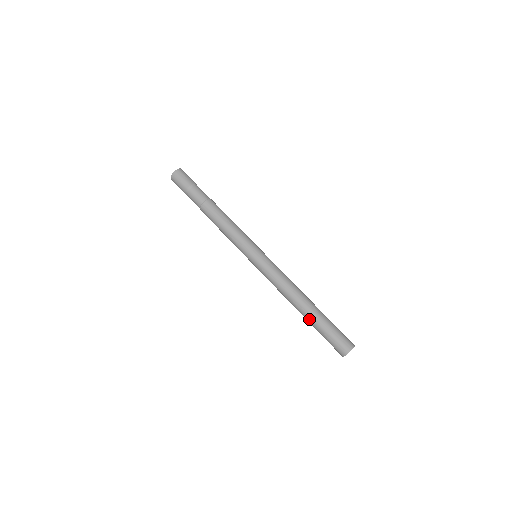
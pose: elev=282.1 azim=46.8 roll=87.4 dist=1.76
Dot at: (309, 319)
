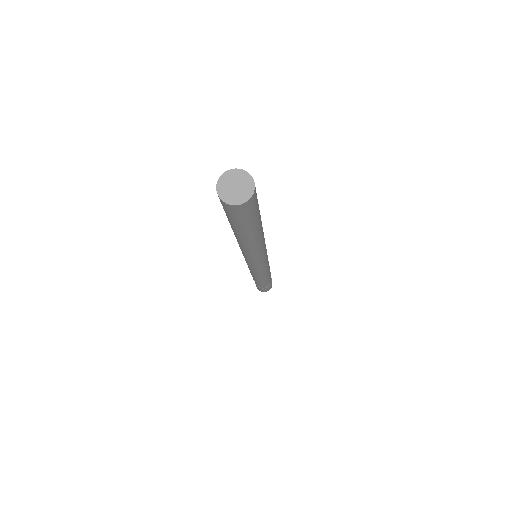
Dot at: occluded
